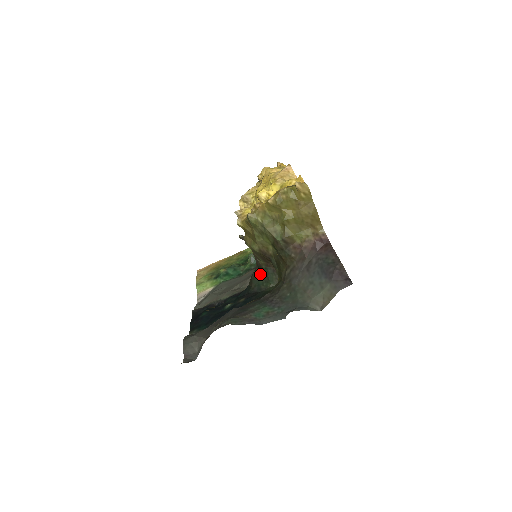
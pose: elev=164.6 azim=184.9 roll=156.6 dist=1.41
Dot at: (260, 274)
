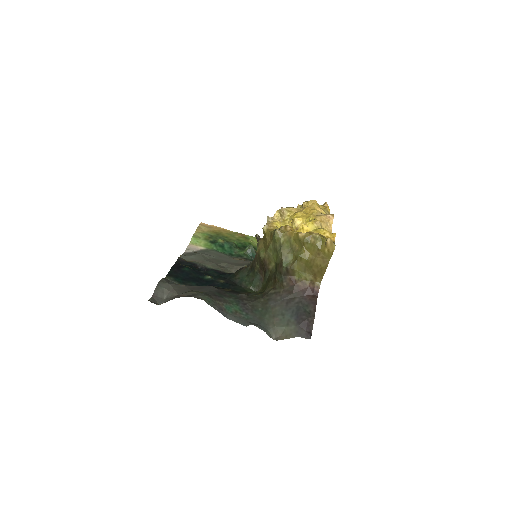
Dot at: (249, 273)
